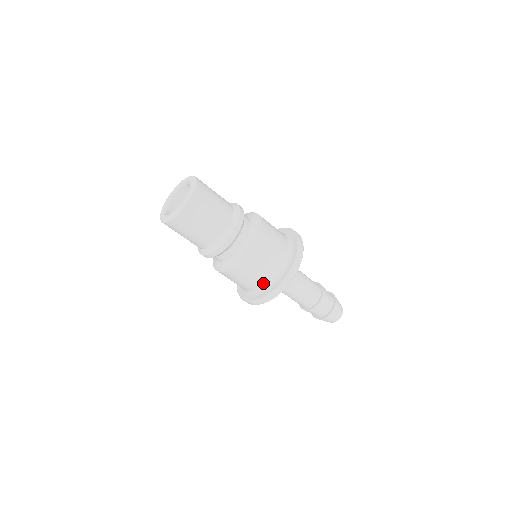
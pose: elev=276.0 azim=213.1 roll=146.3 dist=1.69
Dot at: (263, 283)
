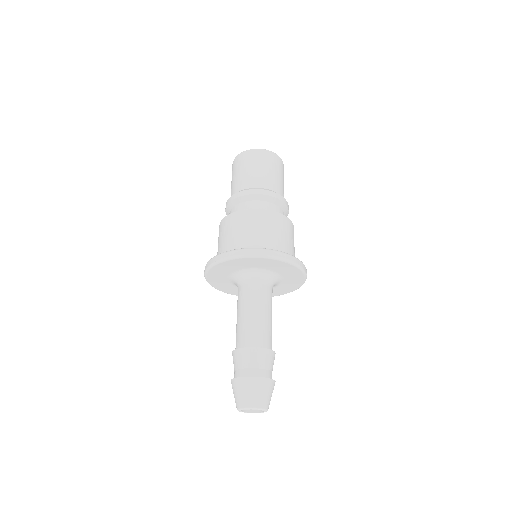
Dot at: (232, 248)
